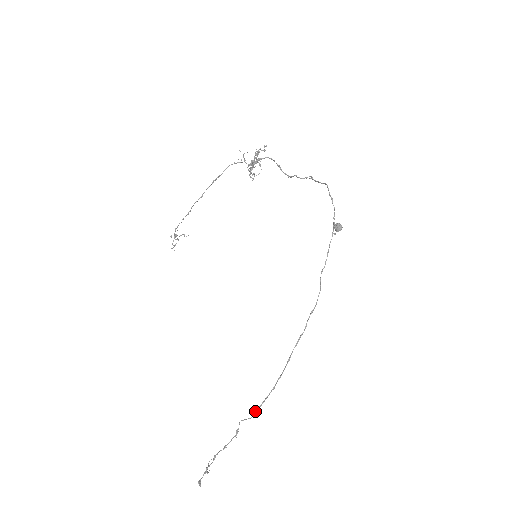
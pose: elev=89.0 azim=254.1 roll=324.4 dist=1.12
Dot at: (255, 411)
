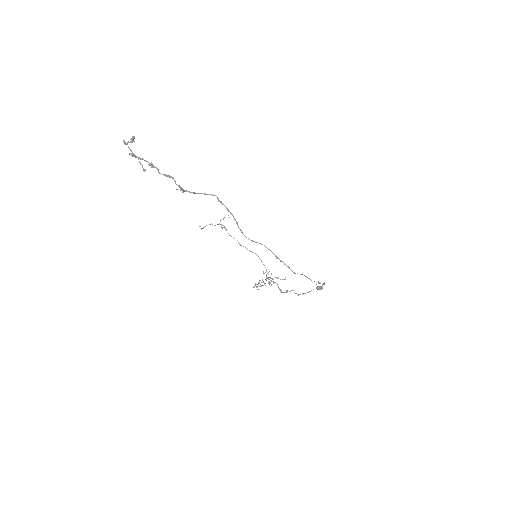
Dot at: (220, 201)
